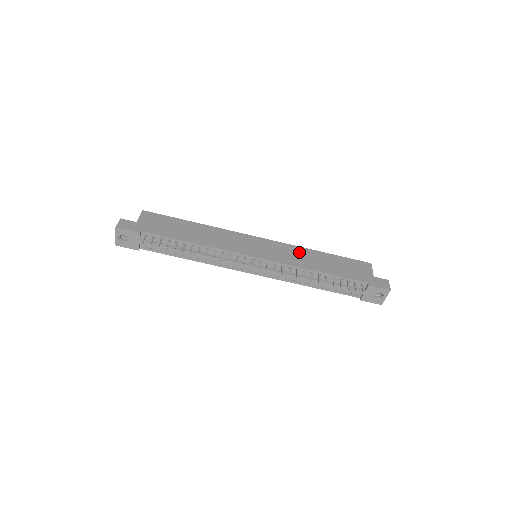
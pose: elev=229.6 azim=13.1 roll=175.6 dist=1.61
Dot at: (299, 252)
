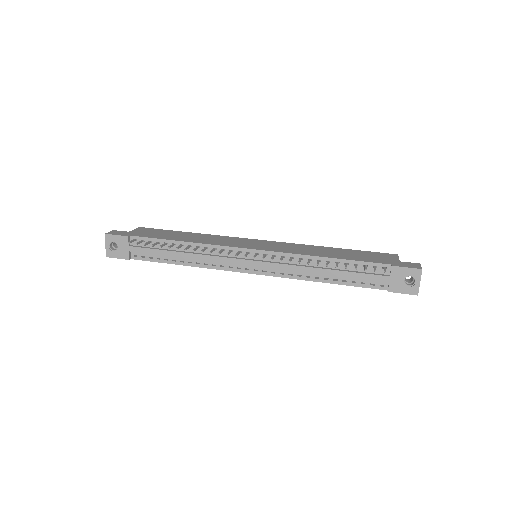
Dot at: (305, 247)
